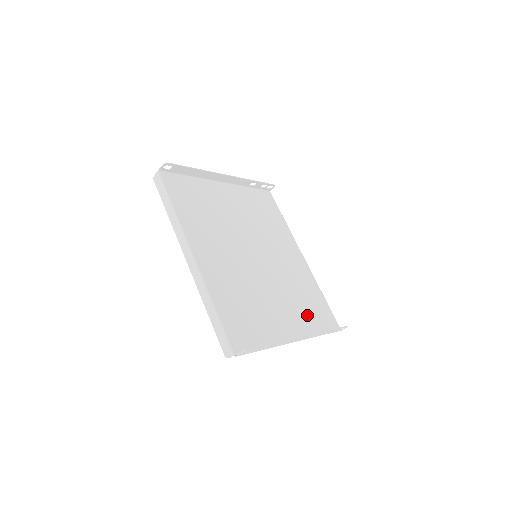
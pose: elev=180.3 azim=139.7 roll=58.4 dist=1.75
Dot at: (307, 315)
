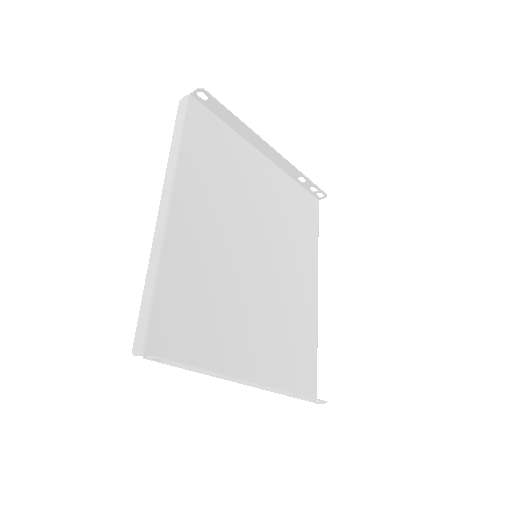
Dot at: (281, 360)
